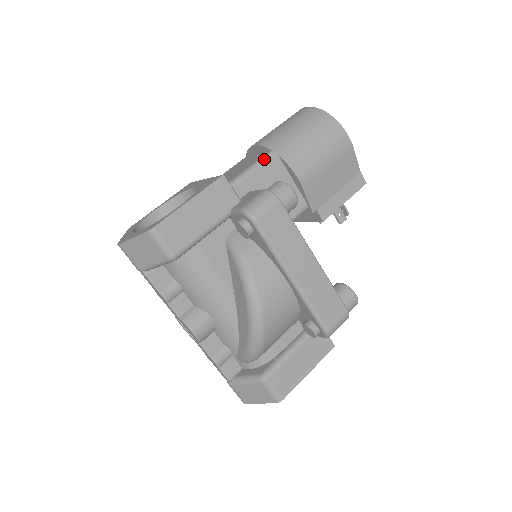
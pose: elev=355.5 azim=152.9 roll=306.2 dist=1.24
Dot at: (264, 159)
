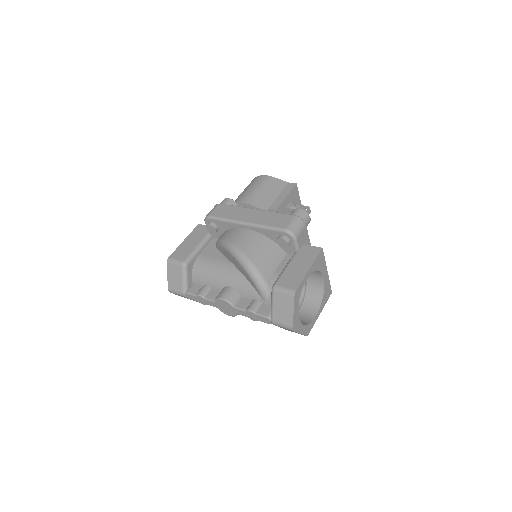
Dot at: occluded
